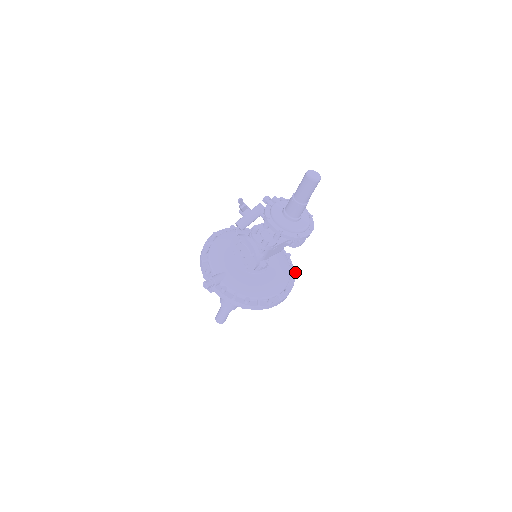
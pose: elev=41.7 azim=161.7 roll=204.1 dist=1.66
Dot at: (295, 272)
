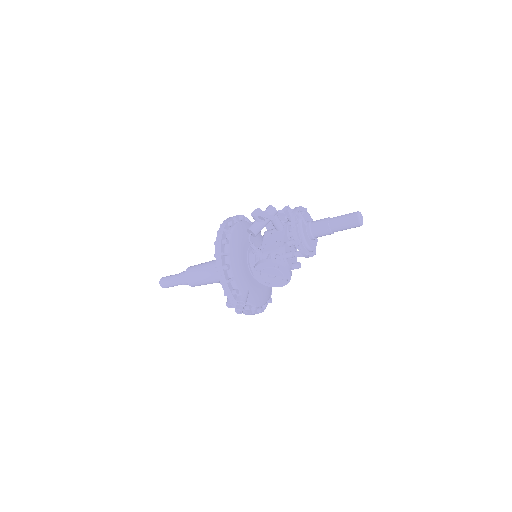
Dot at: occluded
